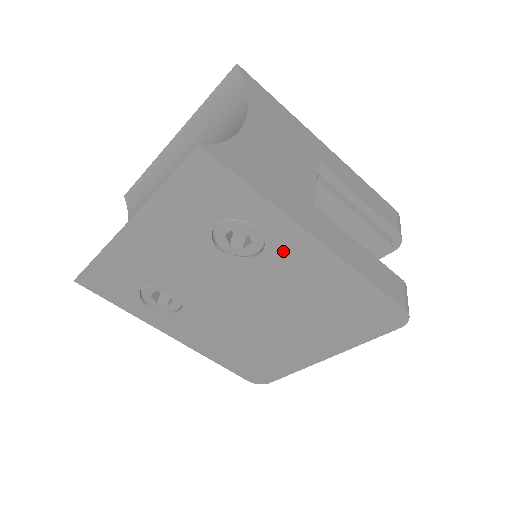
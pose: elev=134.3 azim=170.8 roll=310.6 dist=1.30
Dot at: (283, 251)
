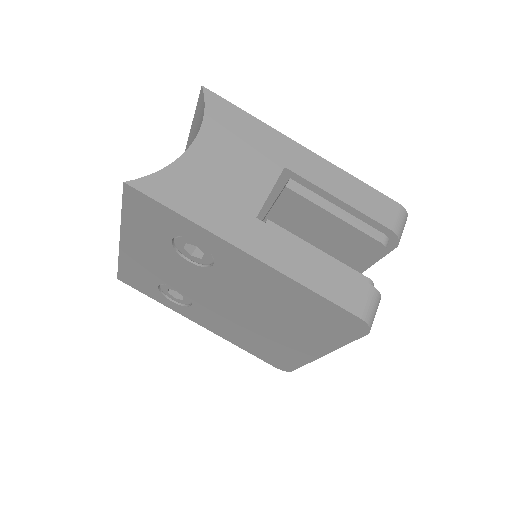
Dot at: (229, 262)
